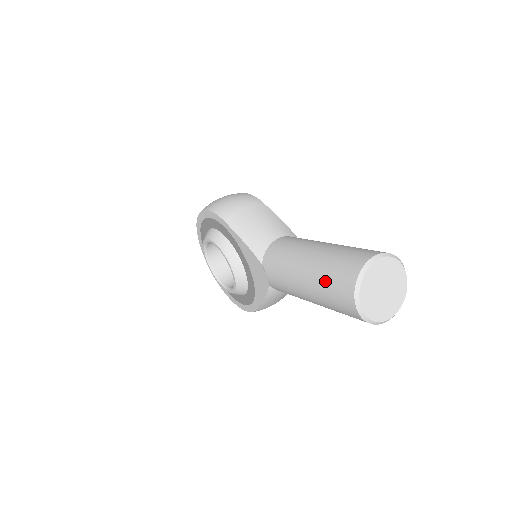
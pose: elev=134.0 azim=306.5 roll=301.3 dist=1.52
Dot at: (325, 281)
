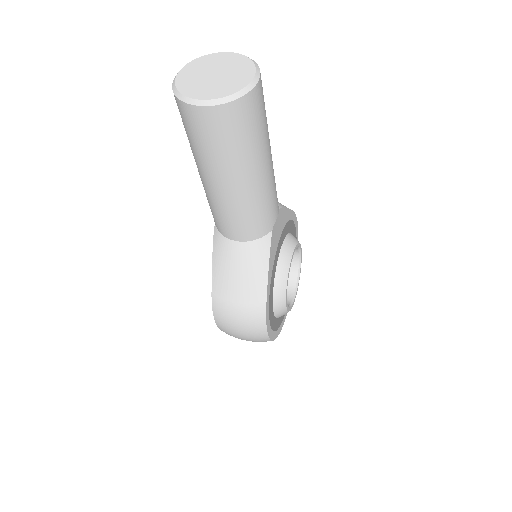
Dot at: occluded
